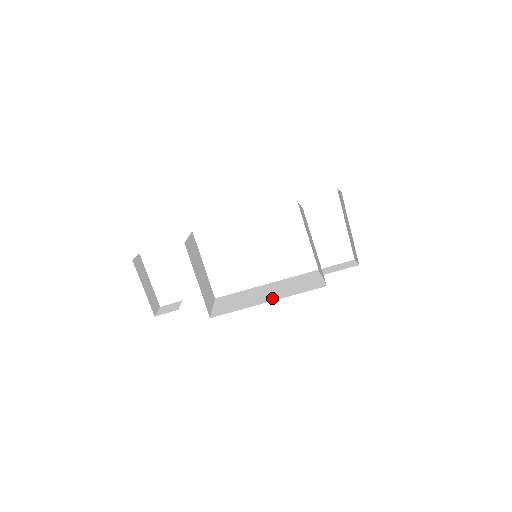
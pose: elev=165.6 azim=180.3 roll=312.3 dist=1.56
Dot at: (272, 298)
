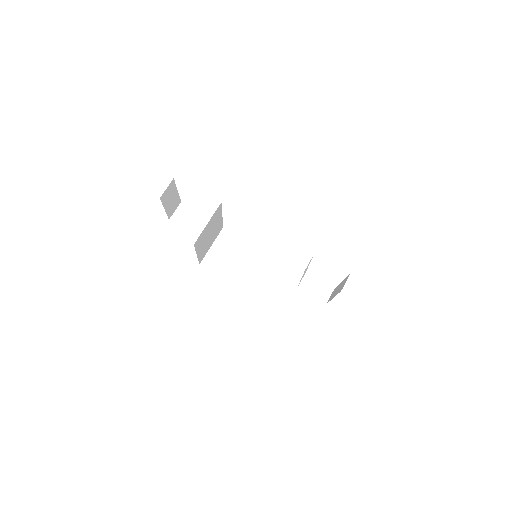
Dot at: (247, 285)
